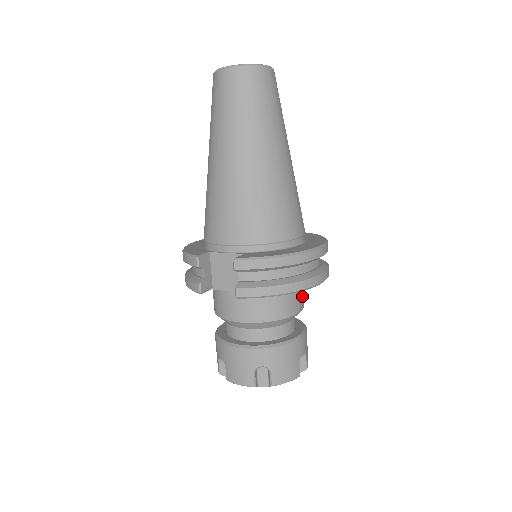
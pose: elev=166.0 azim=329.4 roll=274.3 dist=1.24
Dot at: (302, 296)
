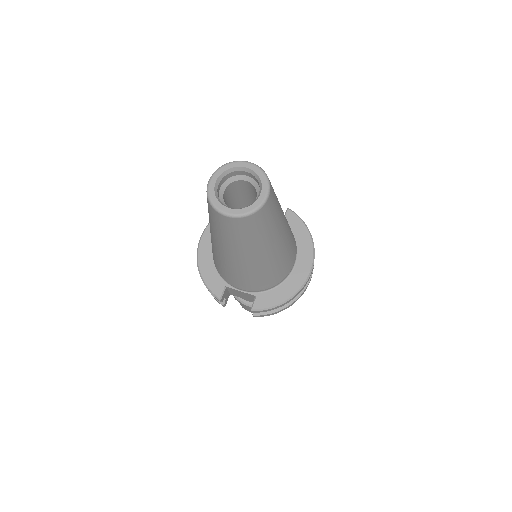
Dot at: occluded
